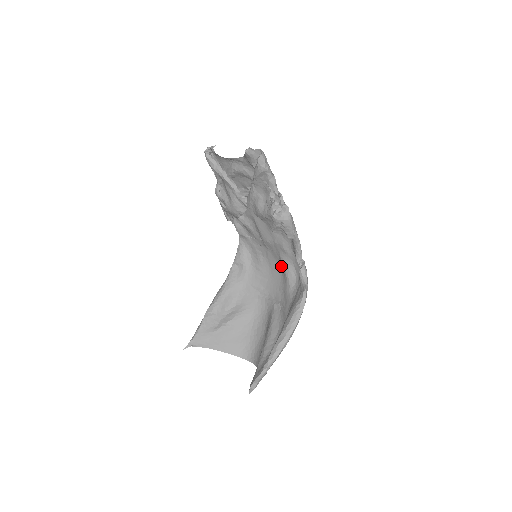
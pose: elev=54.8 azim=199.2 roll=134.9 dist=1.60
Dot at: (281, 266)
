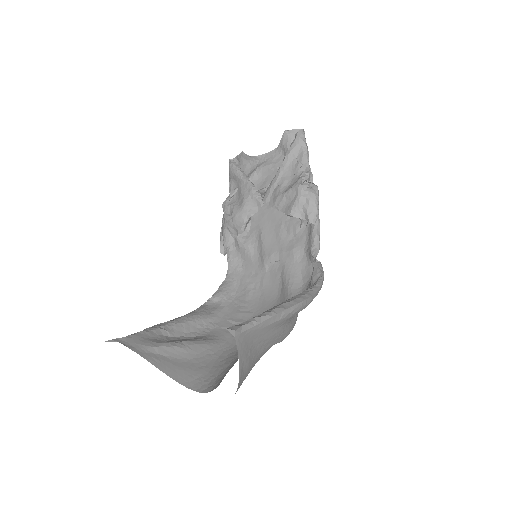
Dot at: (281, 287)
